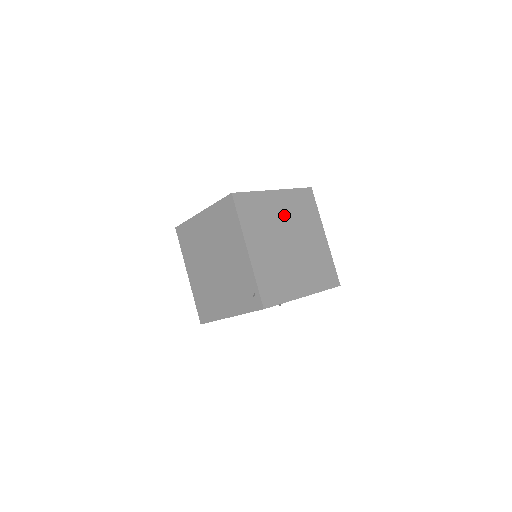
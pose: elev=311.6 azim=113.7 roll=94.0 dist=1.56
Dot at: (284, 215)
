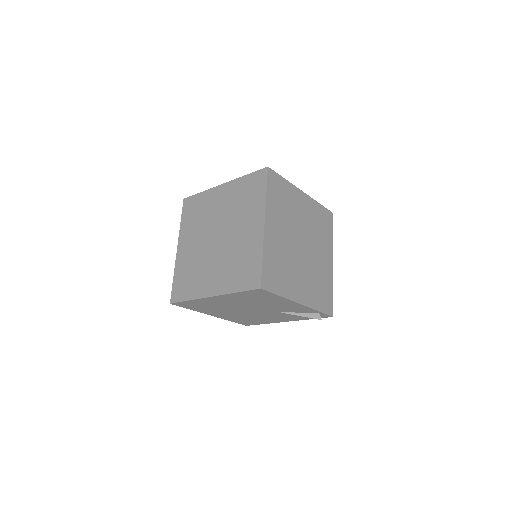
Dot at: (284, 232)
